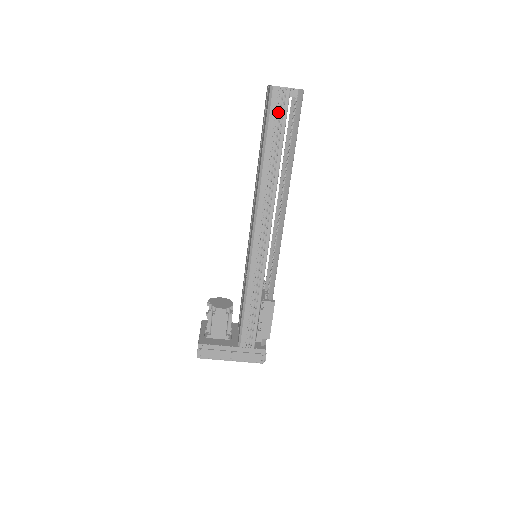
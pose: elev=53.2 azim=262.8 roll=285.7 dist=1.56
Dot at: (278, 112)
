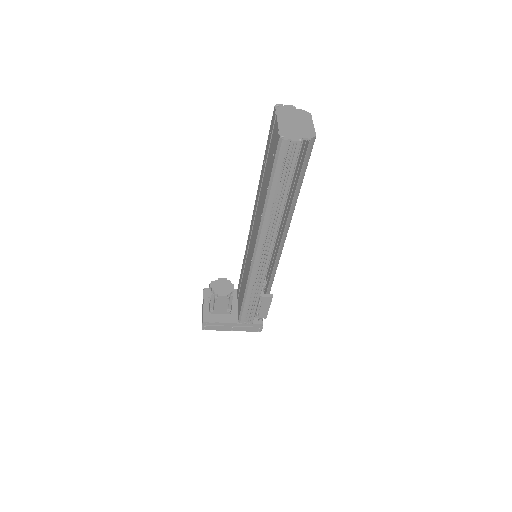
Dot at: (286, 162)
